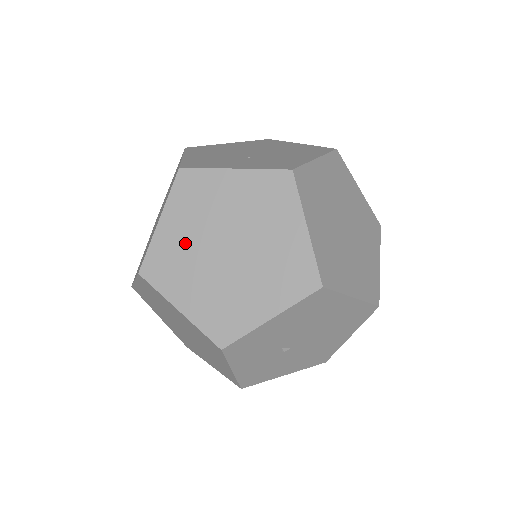
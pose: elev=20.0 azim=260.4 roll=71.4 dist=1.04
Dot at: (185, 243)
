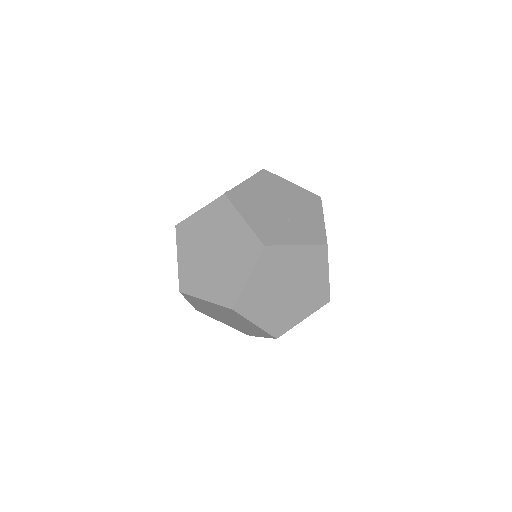
Dot at: (263, 289)
